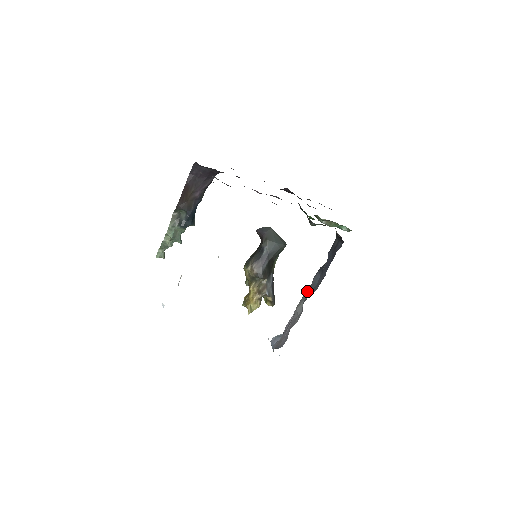
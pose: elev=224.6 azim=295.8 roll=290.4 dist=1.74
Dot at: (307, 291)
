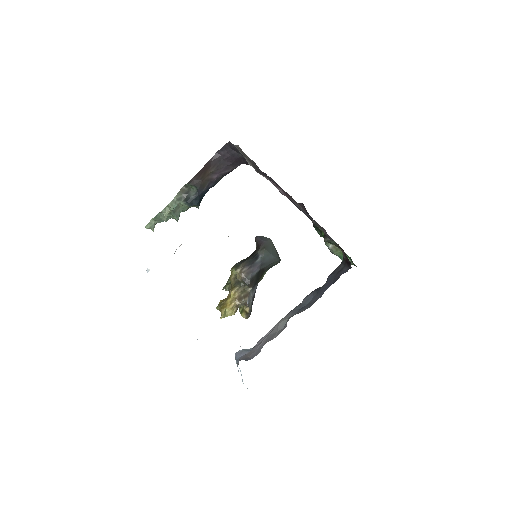
Dot at: (294, 309)
